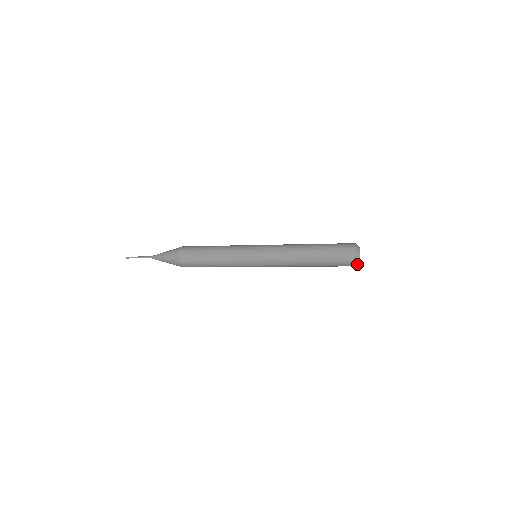
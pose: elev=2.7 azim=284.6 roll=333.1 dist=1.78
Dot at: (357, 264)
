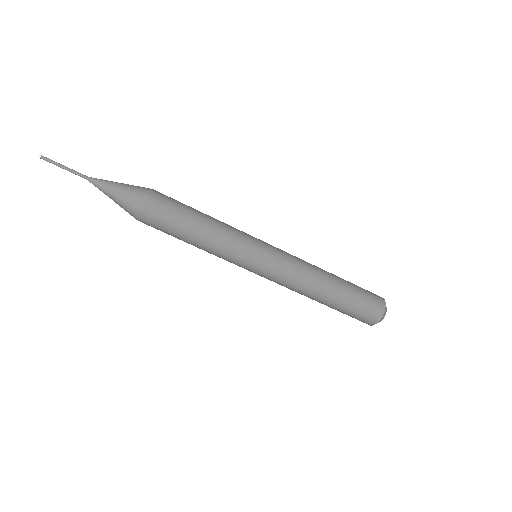
Dot at: (379, 321)
